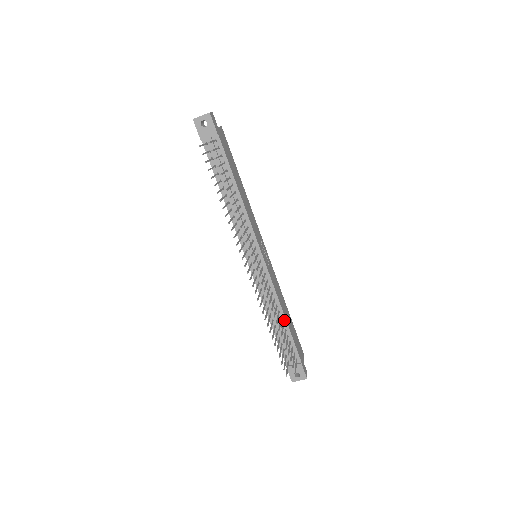
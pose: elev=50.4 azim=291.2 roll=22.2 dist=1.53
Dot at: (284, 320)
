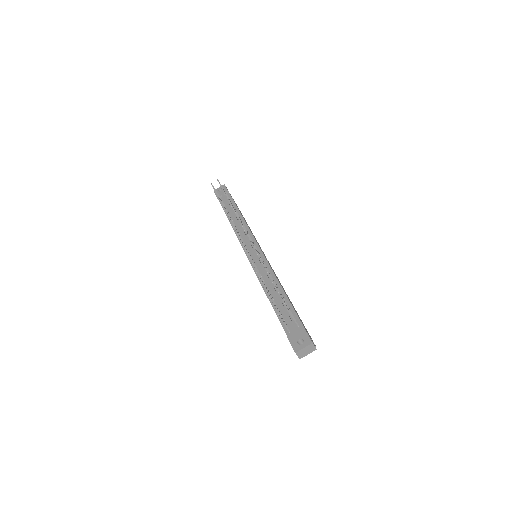
Dot at: (281, 291)
